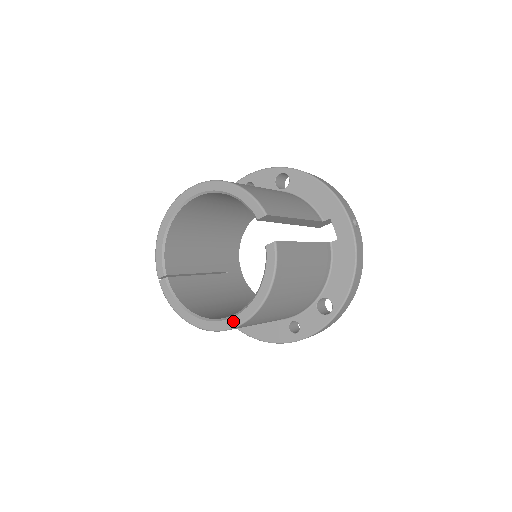
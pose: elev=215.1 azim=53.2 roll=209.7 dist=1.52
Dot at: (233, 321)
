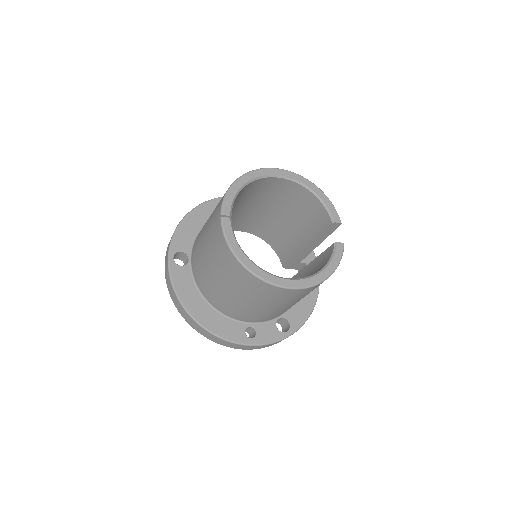
Dot at: (294, 283)
